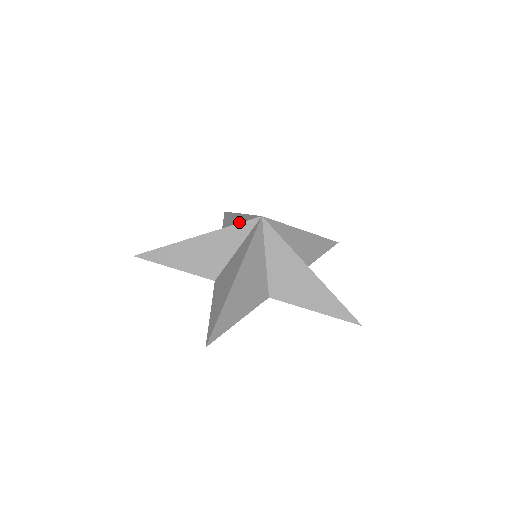
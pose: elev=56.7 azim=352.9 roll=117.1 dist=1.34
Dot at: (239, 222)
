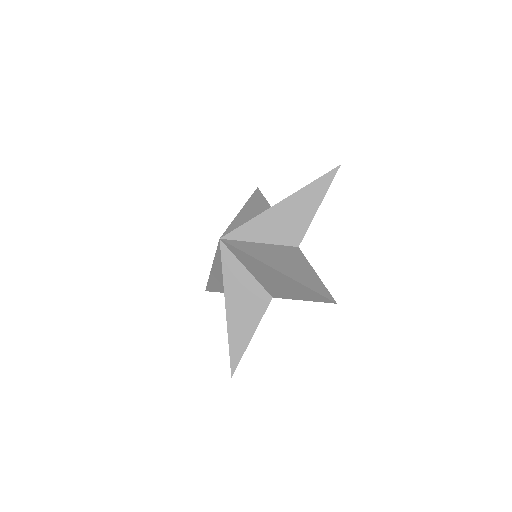
Dot at: occluded
